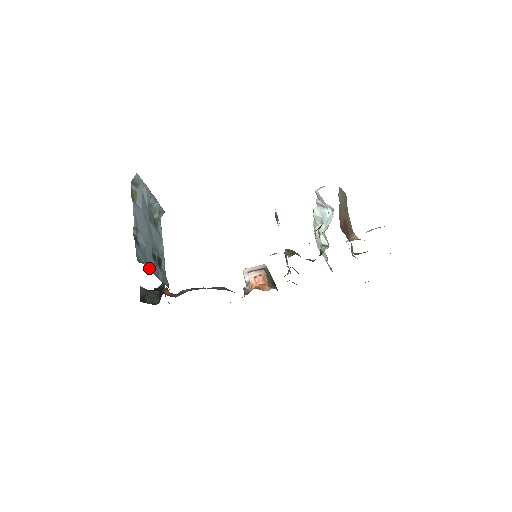
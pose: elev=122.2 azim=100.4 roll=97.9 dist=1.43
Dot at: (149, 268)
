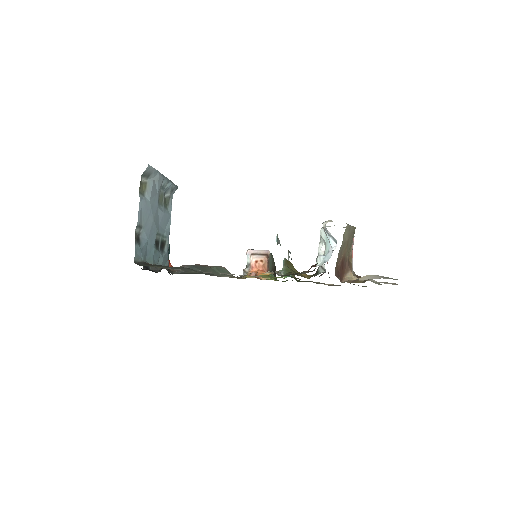
Dot at: (148, 260)
